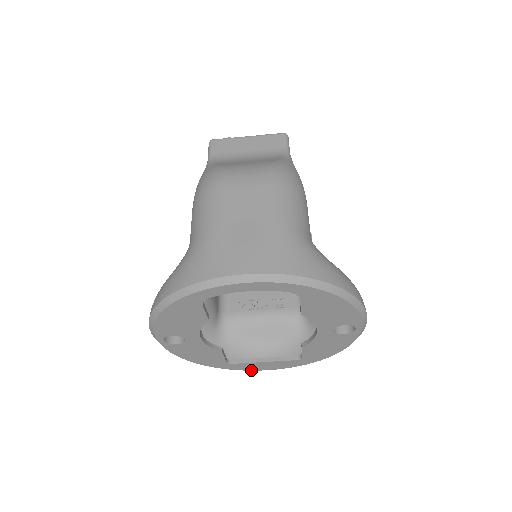
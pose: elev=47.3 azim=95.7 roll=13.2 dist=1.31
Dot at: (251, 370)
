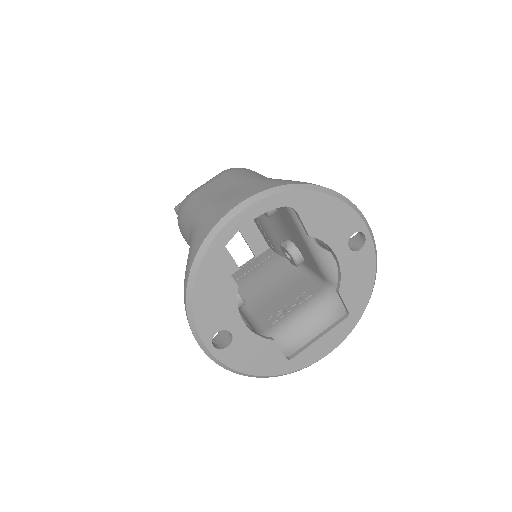
Dot at: (315, 362)
